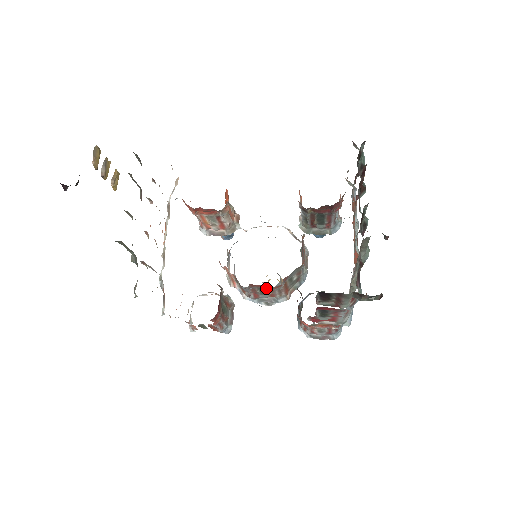
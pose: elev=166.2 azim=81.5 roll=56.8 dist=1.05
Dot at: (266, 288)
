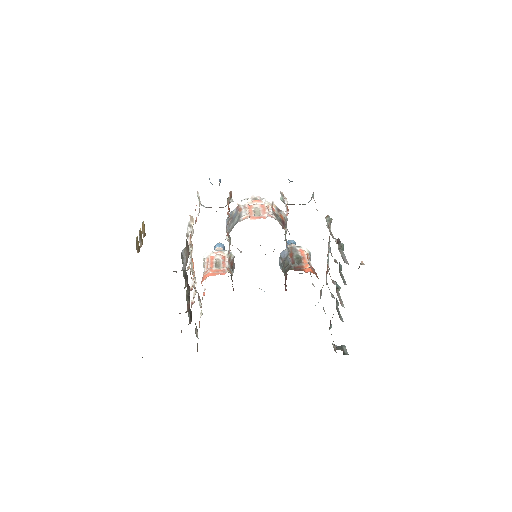
Dot at: occluded
